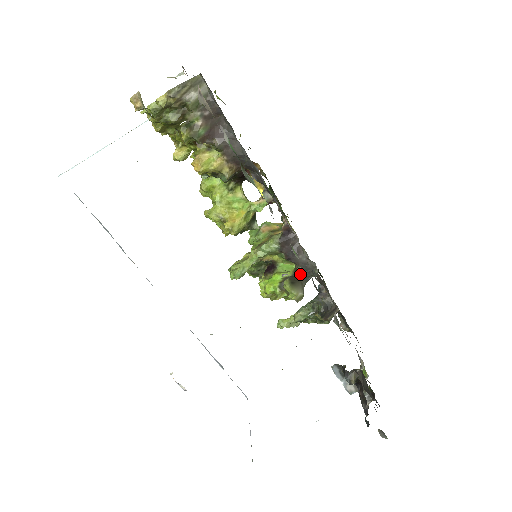
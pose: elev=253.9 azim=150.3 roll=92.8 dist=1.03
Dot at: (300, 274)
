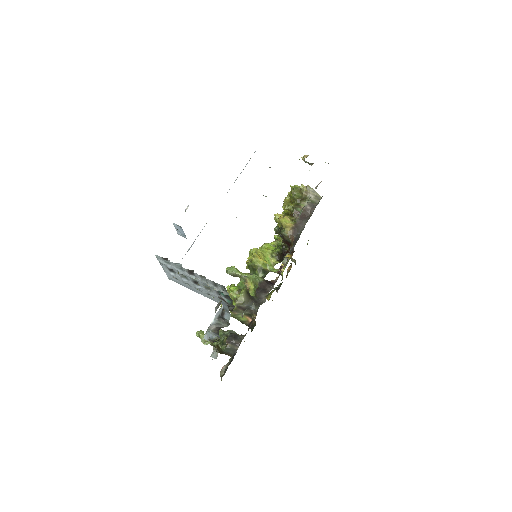
Dot at: (253, 299)
